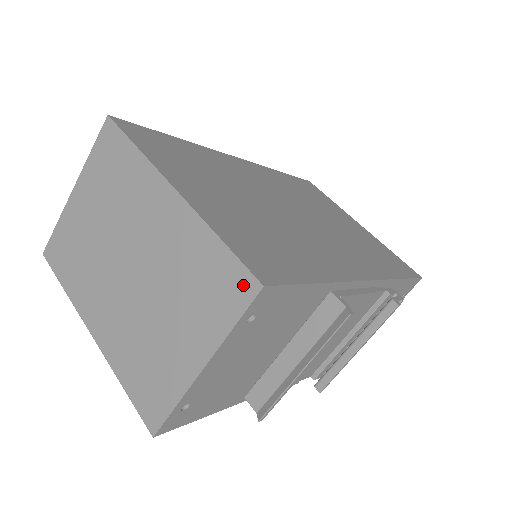
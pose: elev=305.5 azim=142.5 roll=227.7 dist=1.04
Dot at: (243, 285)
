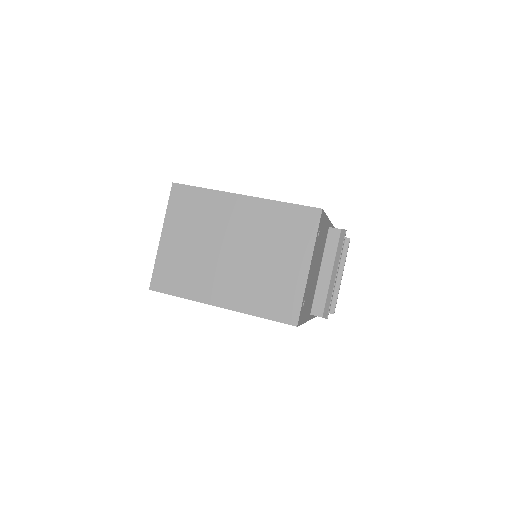
Dot at: (311, 215)
